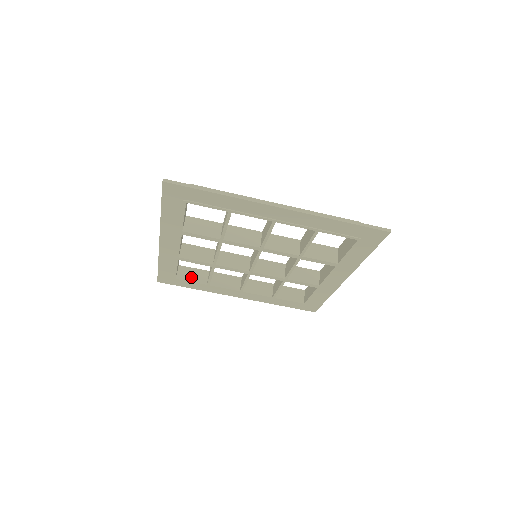
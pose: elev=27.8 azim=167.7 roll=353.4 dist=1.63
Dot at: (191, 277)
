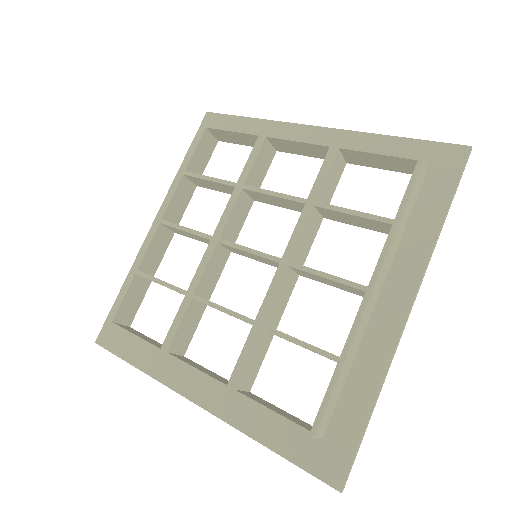
Dot at: (135, 304)
